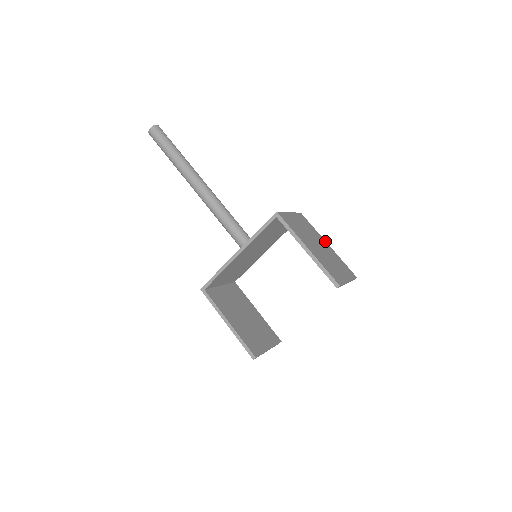
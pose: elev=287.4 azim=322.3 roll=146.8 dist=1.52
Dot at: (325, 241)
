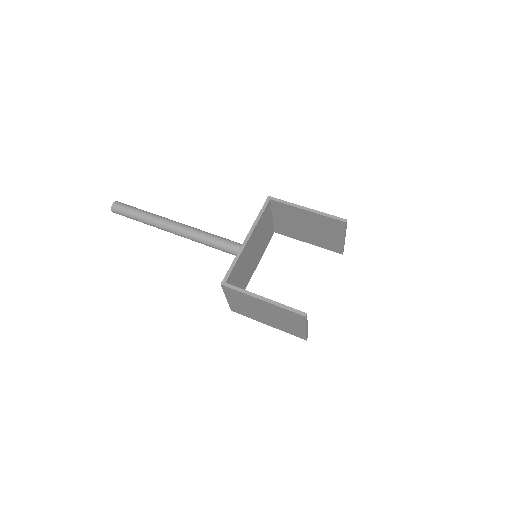
Dot at: occluded
